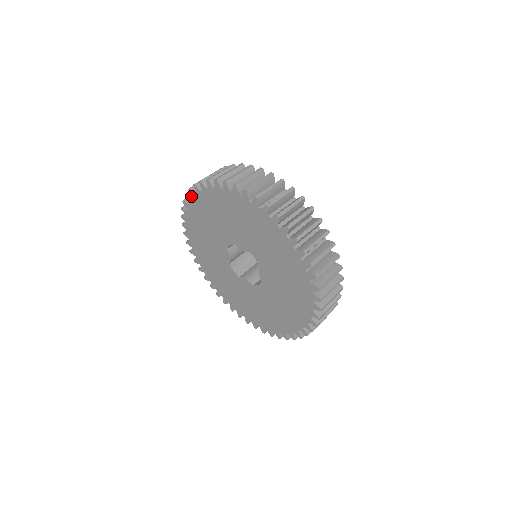
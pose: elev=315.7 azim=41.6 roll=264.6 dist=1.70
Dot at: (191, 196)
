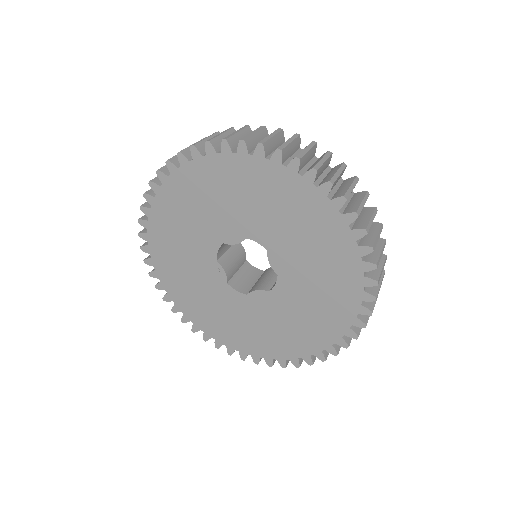
Dot at: (146, 219)
